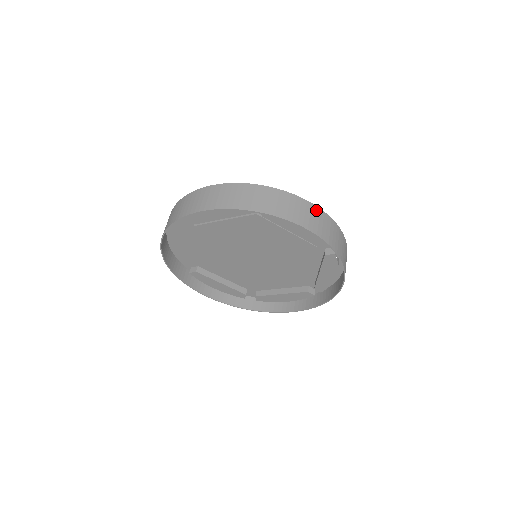
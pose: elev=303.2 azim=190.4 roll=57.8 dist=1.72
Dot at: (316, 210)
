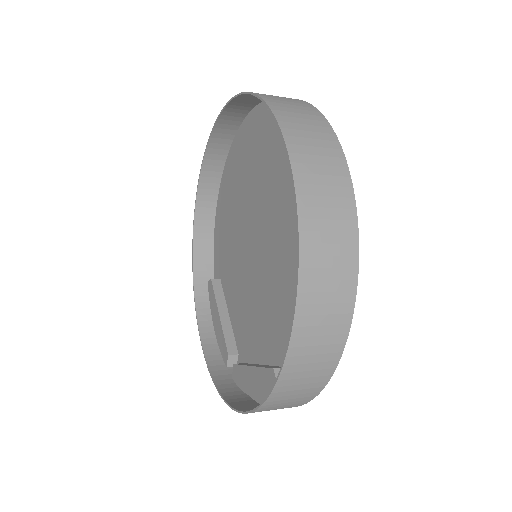
Dot at: (328, 134)
